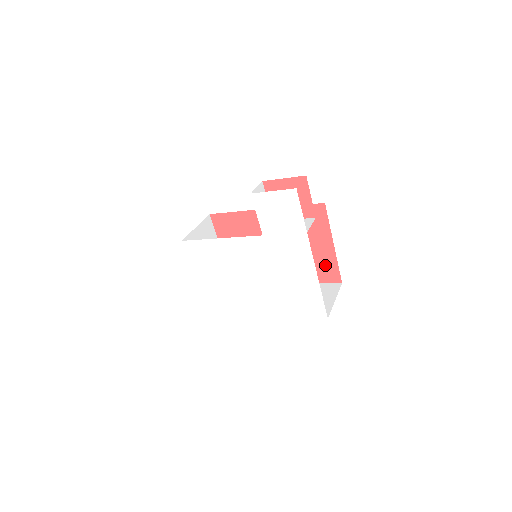
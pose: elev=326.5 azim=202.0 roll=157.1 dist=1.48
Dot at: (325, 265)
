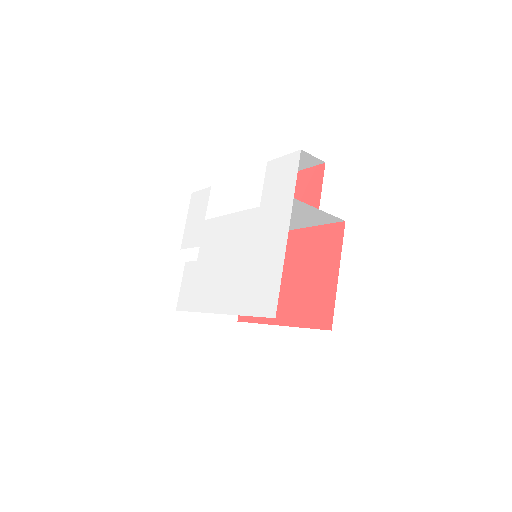
Dot at: (323, 302)
